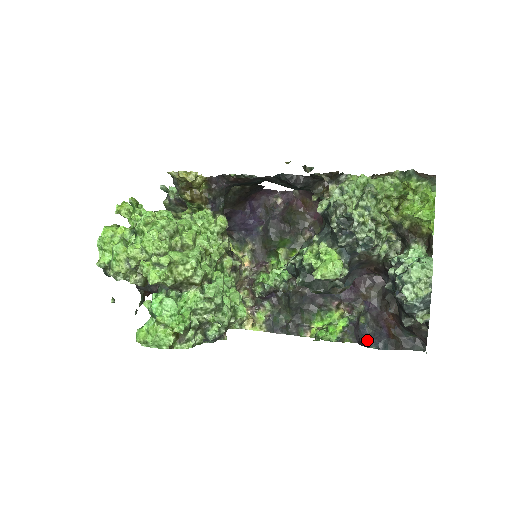
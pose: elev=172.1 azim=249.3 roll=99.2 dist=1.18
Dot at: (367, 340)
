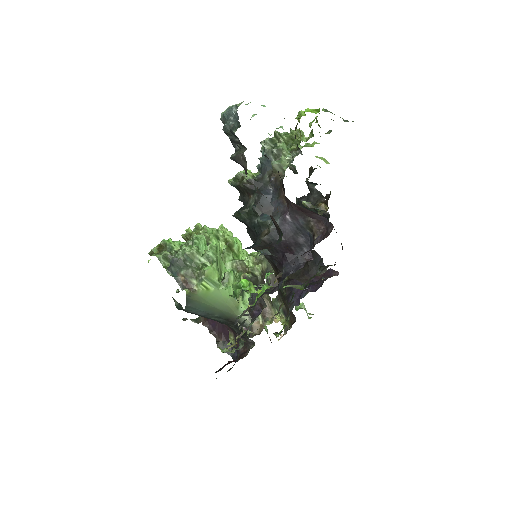
Dot at: occluded
